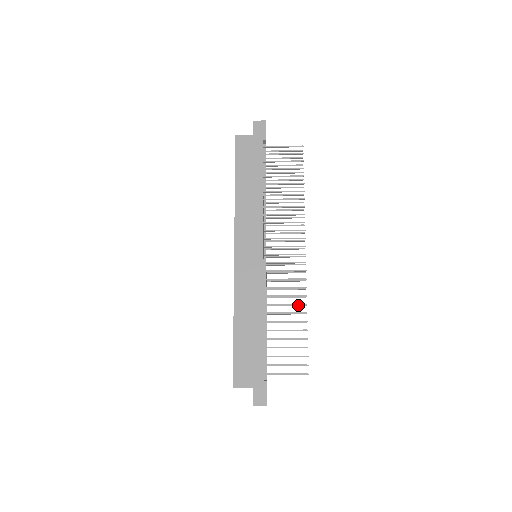
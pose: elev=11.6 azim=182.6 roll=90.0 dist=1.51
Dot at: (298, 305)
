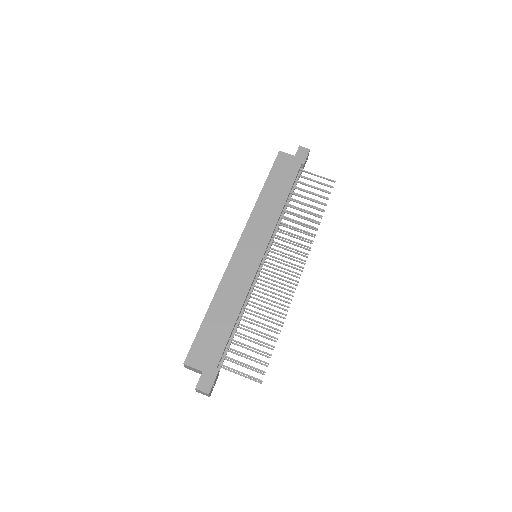
Dot at: (277, 315)
